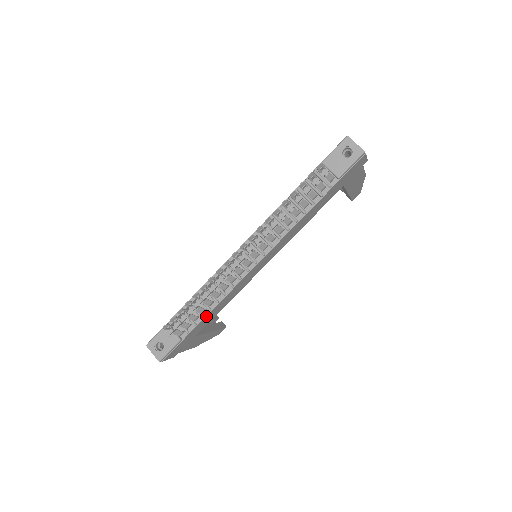
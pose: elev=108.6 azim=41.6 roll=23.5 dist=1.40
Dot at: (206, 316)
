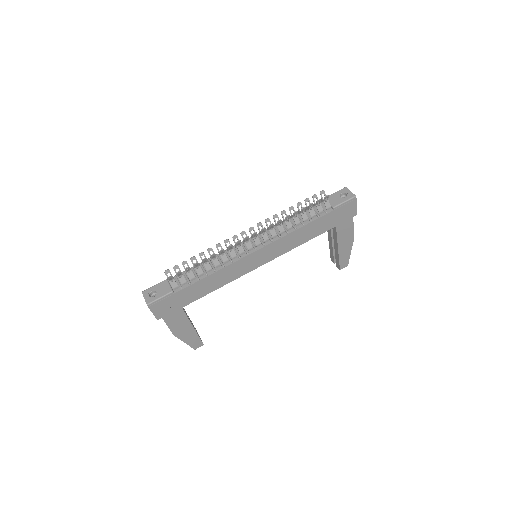
Dot at: (201, 280)
